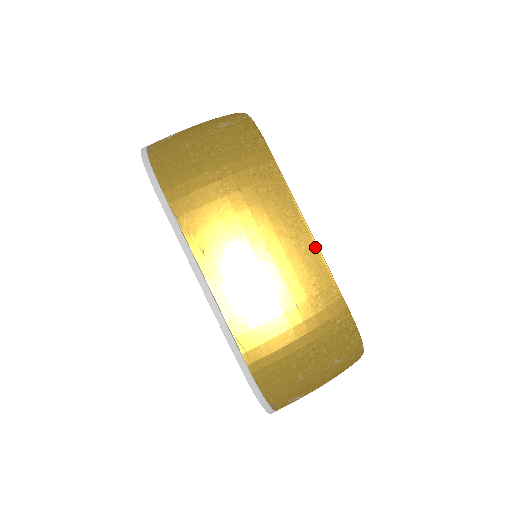
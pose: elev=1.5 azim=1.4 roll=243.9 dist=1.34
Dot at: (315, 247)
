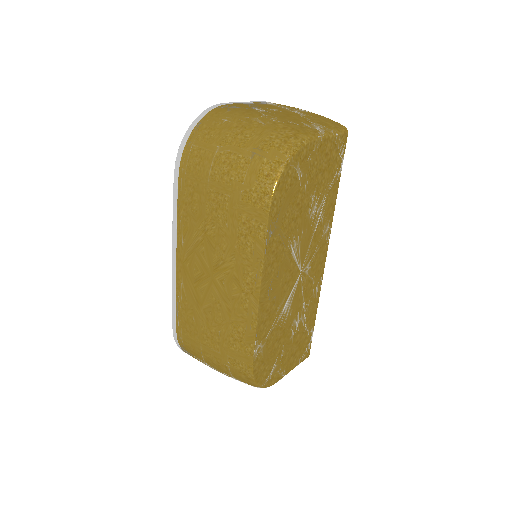
Dot at: (255, 312)
